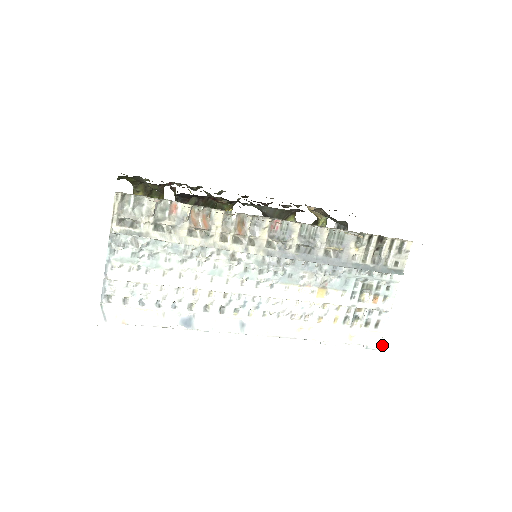
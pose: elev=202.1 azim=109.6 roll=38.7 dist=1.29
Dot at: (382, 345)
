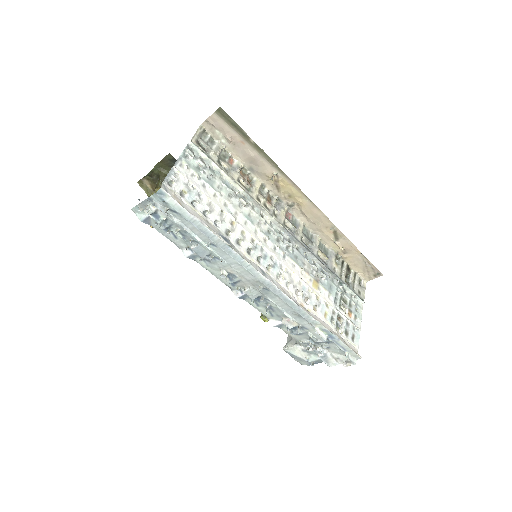
Dot at: (360, 356)
